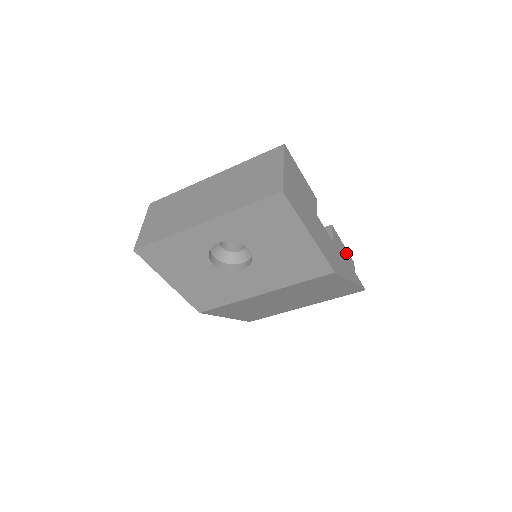
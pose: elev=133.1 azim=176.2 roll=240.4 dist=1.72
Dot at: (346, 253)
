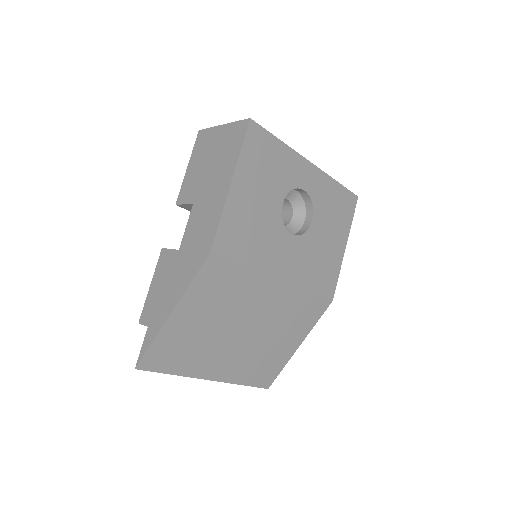
Dot at: occluded
